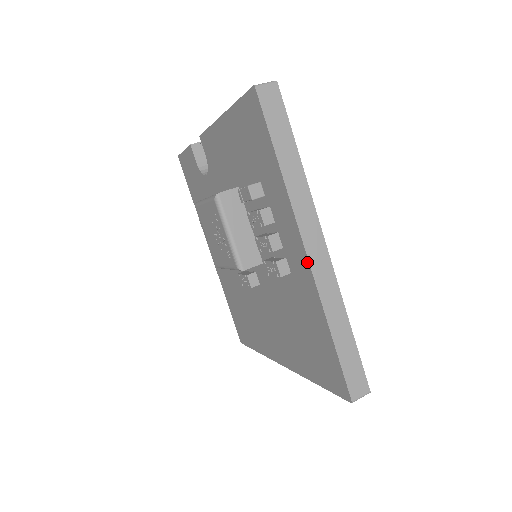
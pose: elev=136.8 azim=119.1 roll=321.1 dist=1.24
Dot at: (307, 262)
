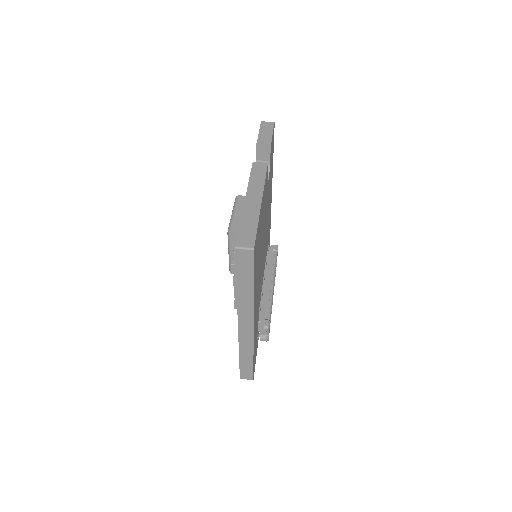
Dot at: (238, 327)
